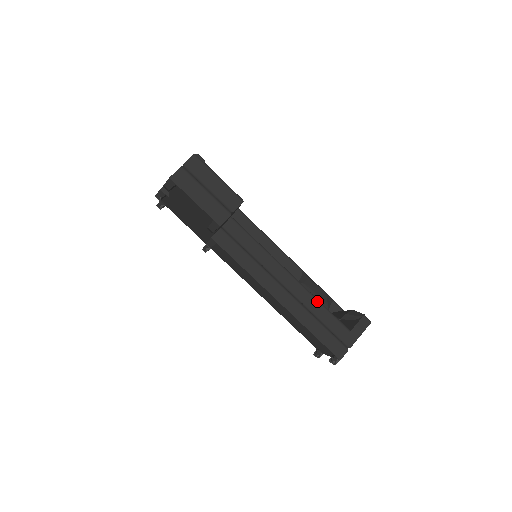
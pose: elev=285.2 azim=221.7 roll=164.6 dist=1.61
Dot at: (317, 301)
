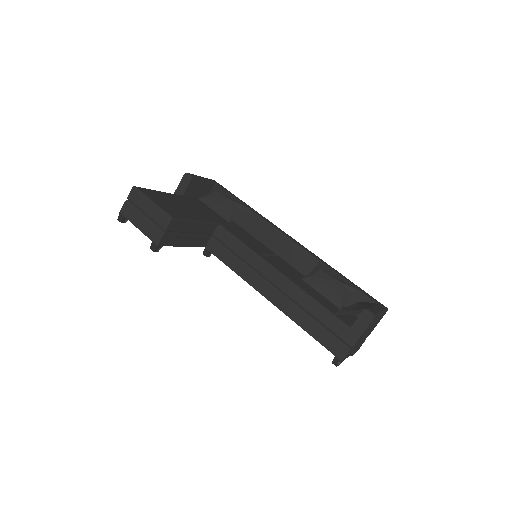
Dot at: (308, 297)
